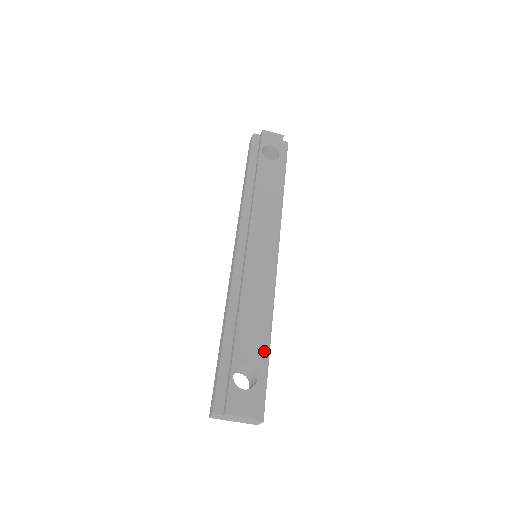
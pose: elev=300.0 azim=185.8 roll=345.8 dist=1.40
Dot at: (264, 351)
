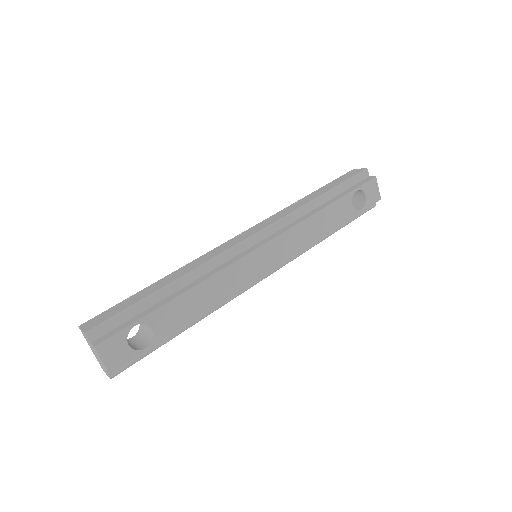
Dot at: occluded
